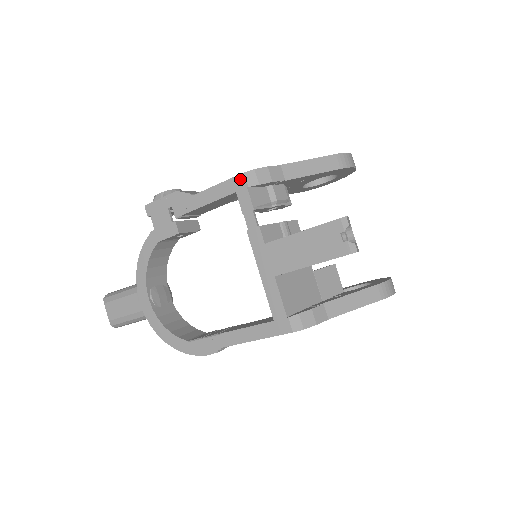
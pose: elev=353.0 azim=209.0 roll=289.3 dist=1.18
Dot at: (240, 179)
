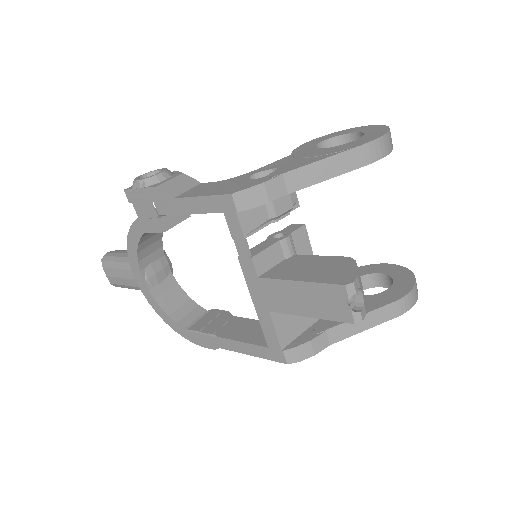
Dot at: (227, 200)
